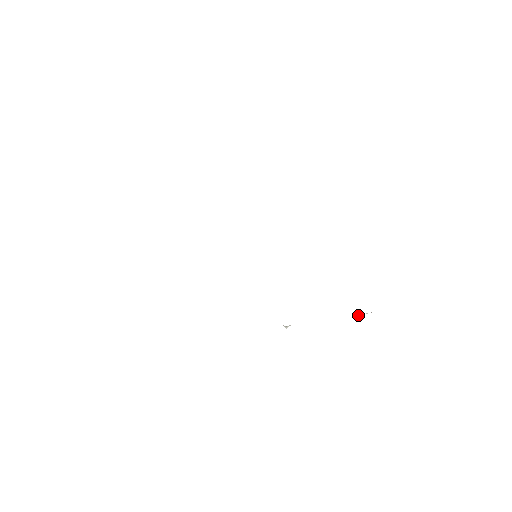
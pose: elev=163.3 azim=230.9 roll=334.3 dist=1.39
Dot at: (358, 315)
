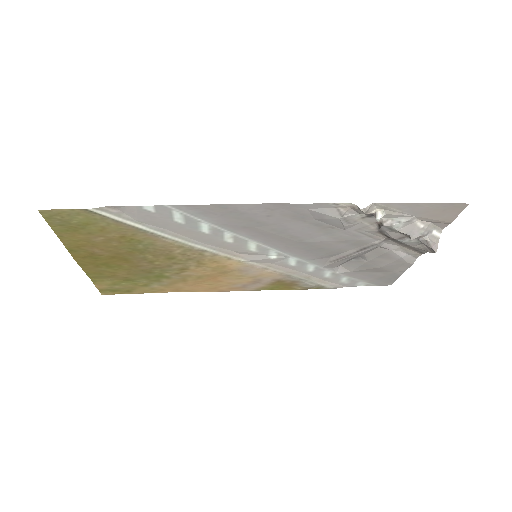
Dot at: (429, 239)
